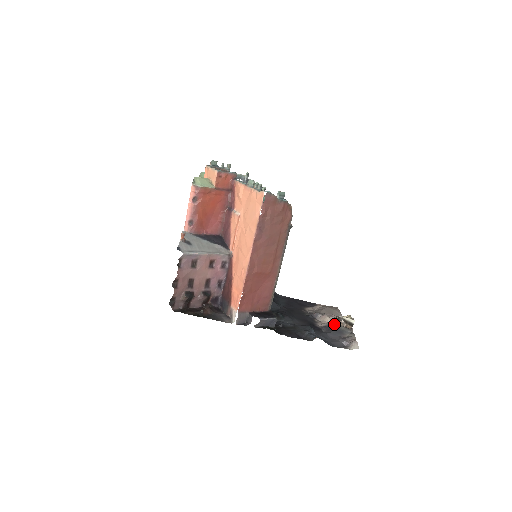
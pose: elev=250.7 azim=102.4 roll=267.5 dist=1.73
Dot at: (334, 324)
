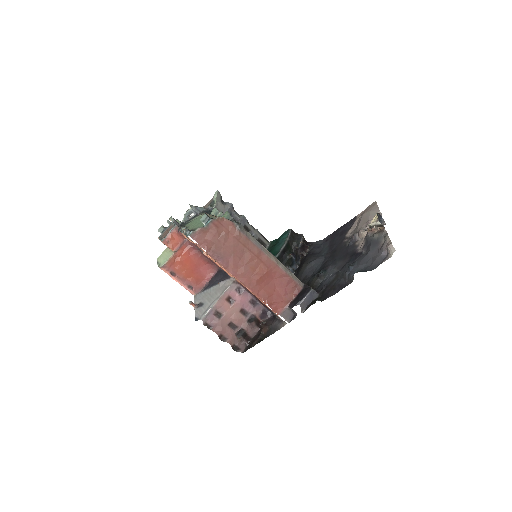
Dot at: (368, 238)
